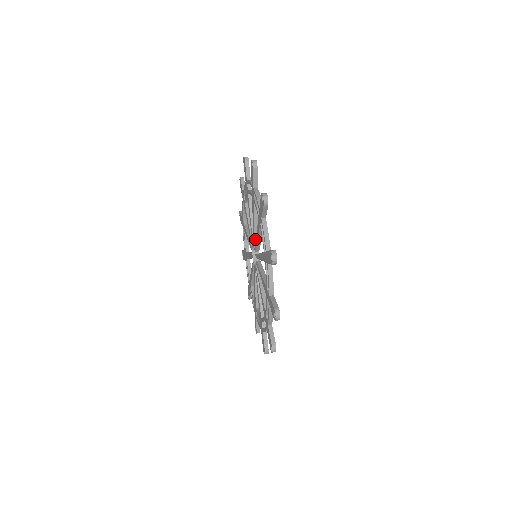
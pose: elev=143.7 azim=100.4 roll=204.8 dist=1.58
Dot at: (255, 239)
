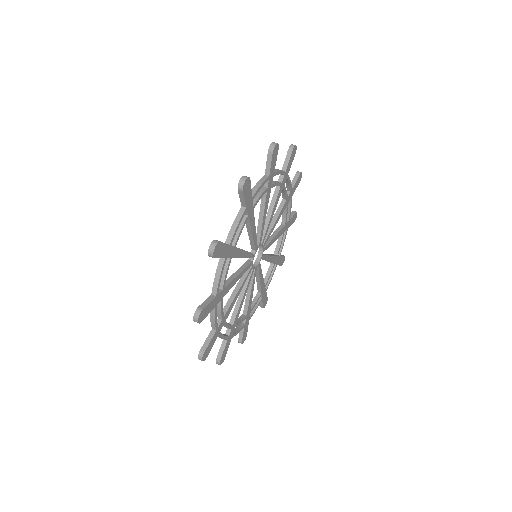
Dot at: occluded
